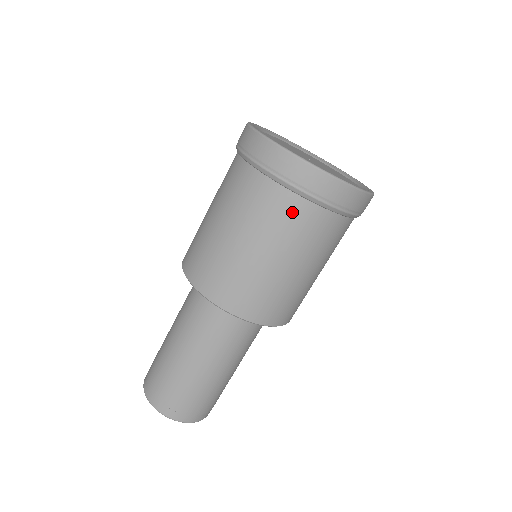
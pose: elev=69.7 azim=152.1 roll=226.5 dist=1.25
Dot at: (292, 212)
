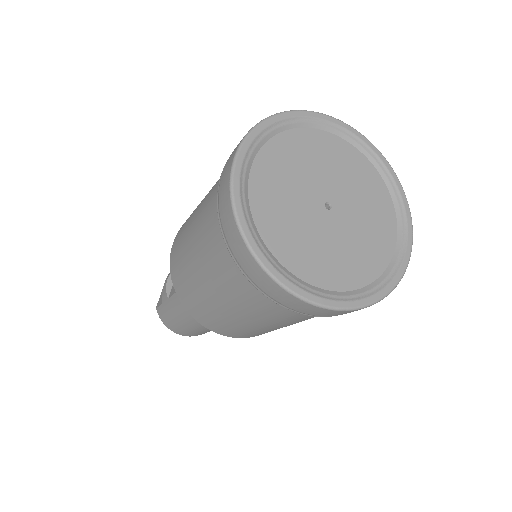
Dot at: occluded
